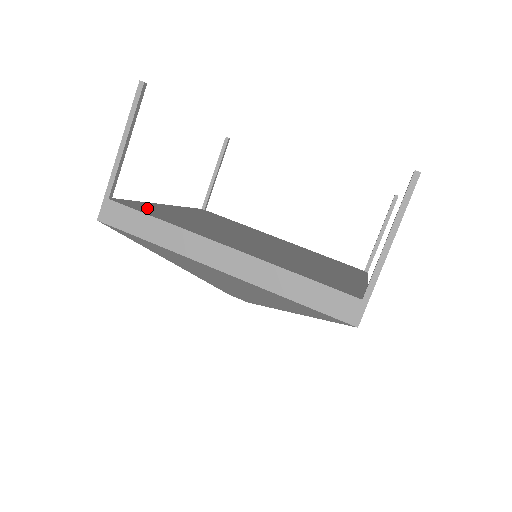
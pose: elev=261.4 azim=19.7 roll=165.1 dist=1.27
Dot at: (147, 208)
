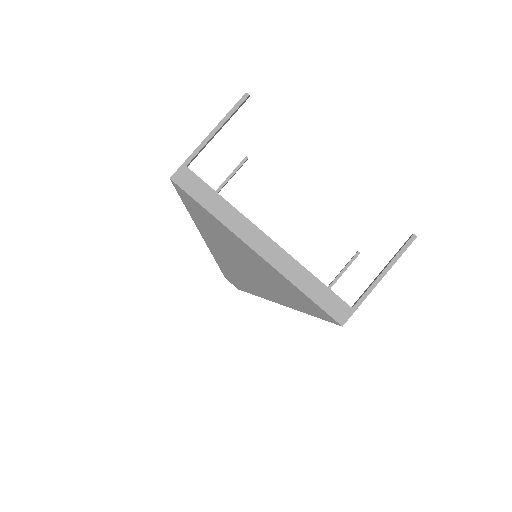
Dot at: occluded
